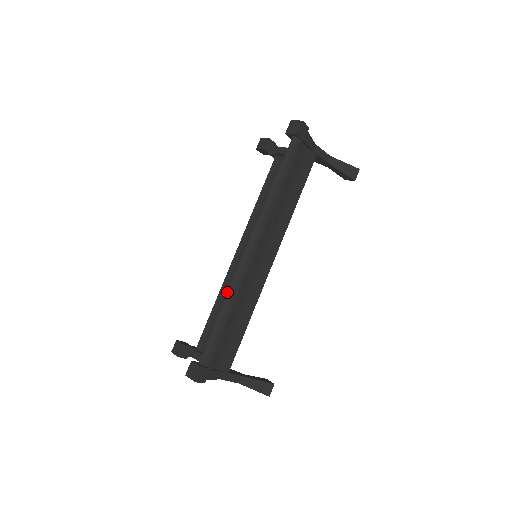
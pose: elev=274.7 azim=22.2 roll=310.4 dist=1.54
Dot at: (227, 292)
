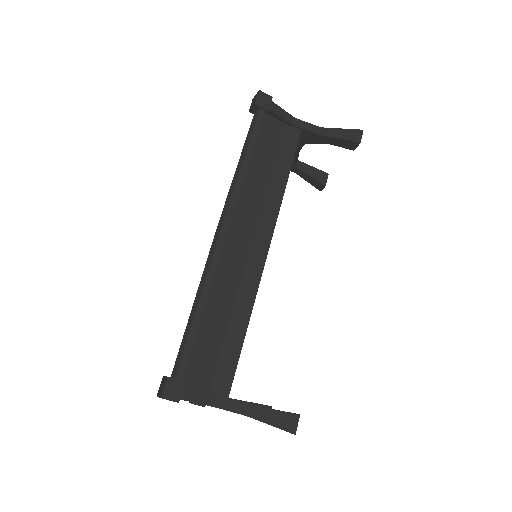
Dot at: occluded
